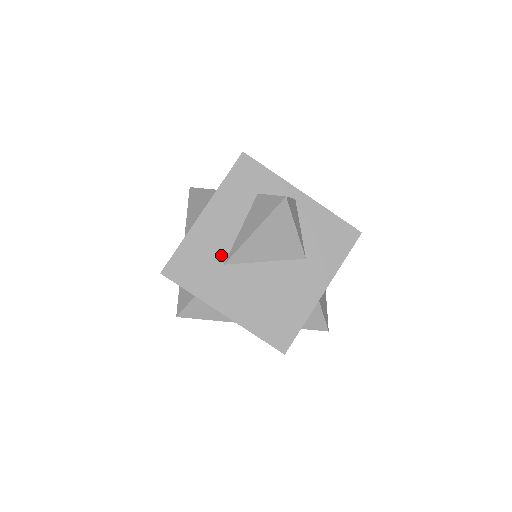
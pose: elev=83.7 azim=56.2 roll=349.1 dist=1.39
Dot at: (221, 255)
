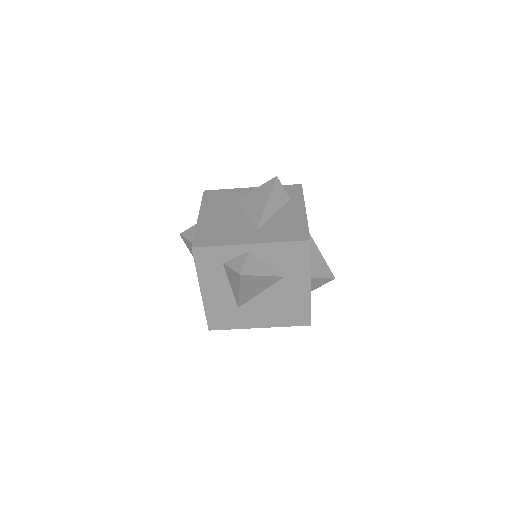
Dot at: (232, 305)
